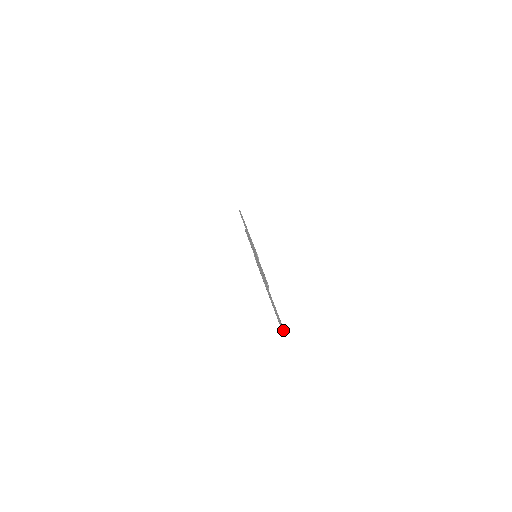
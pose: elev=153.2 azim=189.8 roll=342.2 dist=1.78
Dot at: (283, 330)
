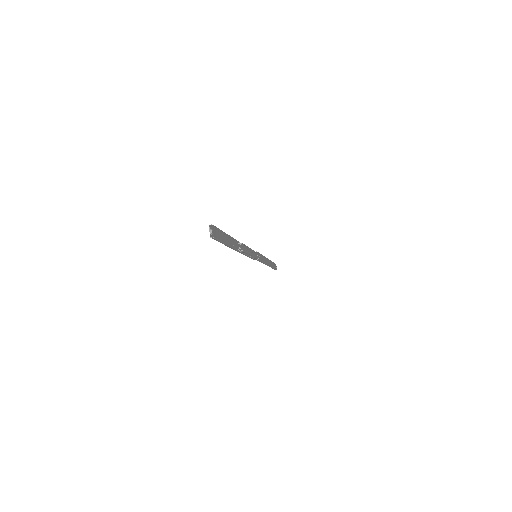
Dot at: (215, 238)
